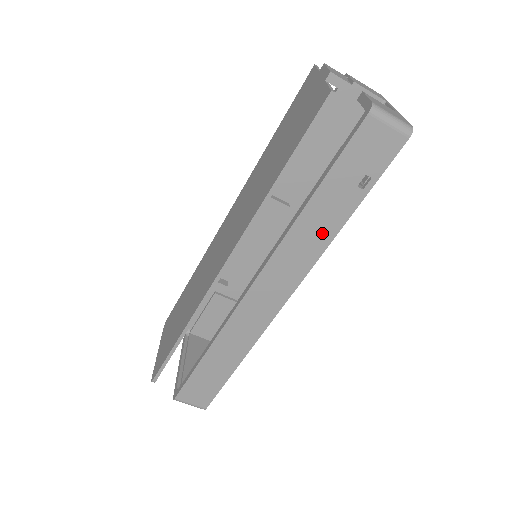
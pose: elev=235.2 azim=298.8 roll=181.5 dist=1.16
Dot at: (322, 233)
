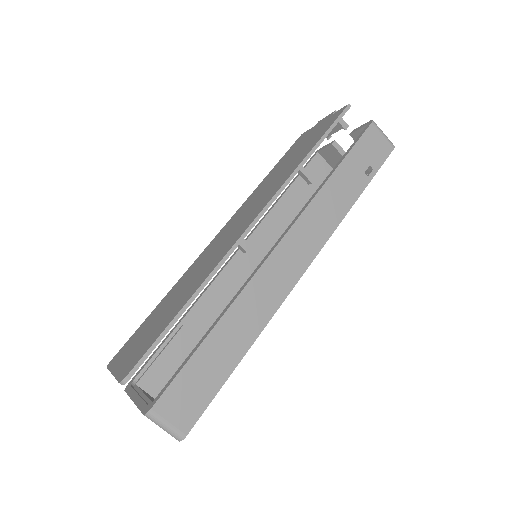
Dot at: (339, 206)
